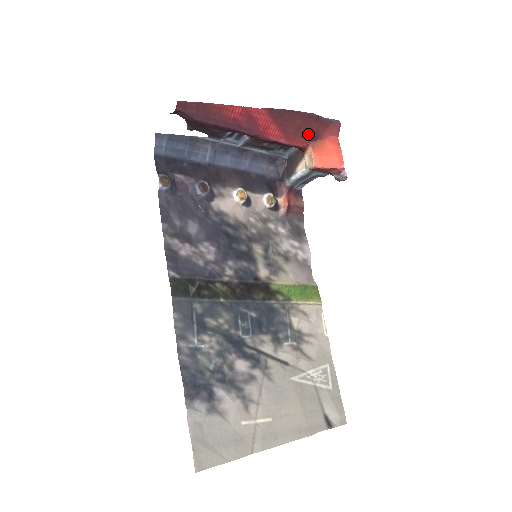
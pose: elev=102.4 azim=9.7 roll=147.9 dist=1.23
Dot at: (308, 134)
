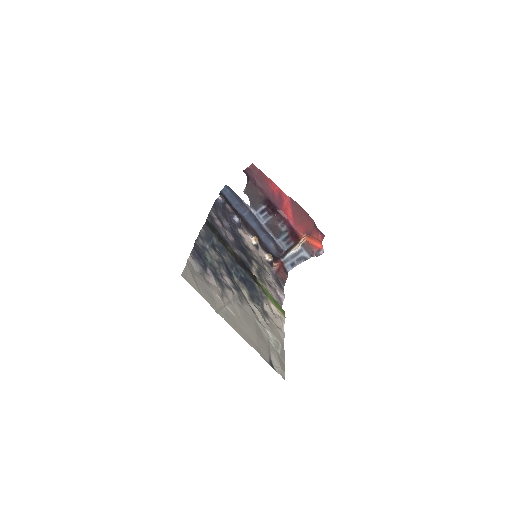
Dot at: (306, 228)
